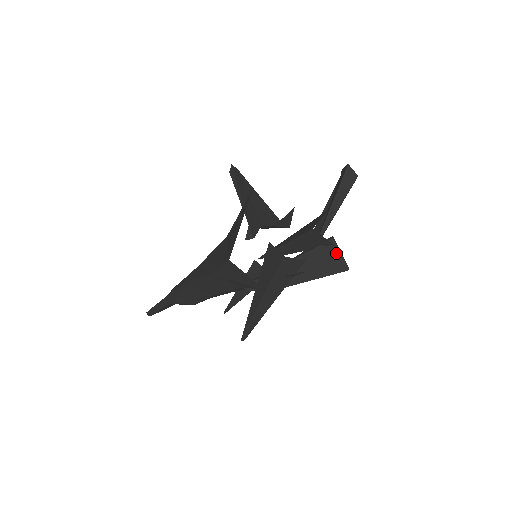
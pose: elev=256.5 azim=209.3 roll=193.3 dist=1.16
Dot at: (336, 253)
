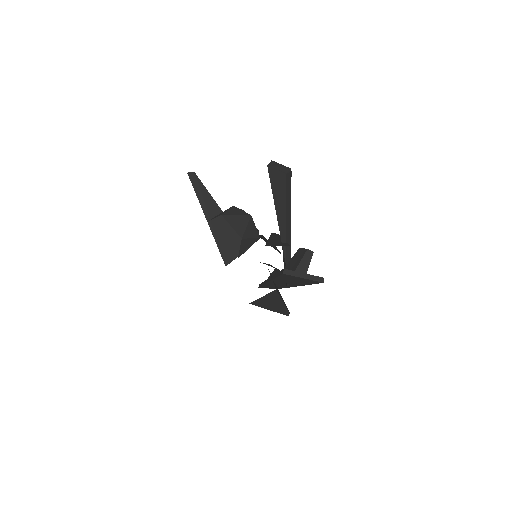
Dot at: (298, 278)
